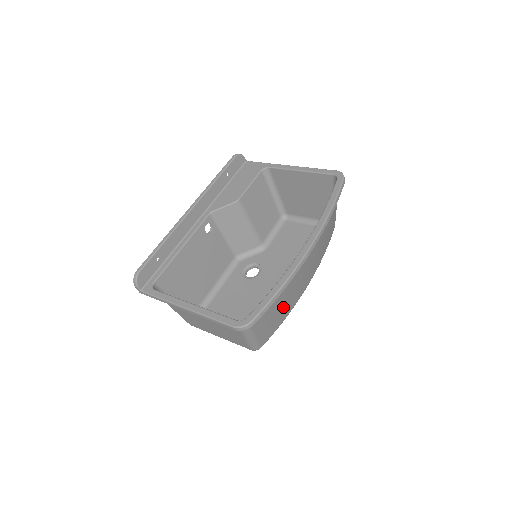
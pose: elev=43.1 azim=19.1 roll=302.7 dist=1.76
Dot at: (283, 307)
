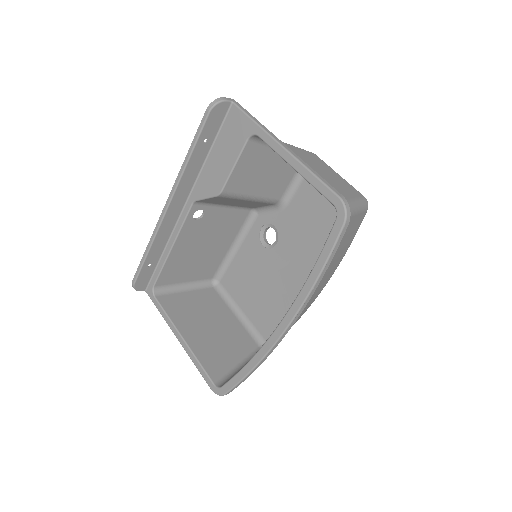
Dot at: occluded
